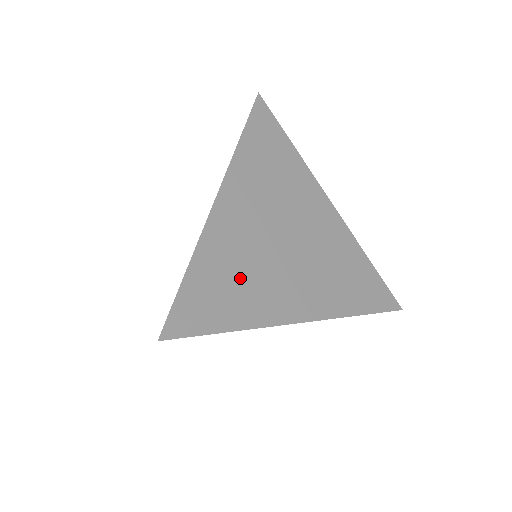
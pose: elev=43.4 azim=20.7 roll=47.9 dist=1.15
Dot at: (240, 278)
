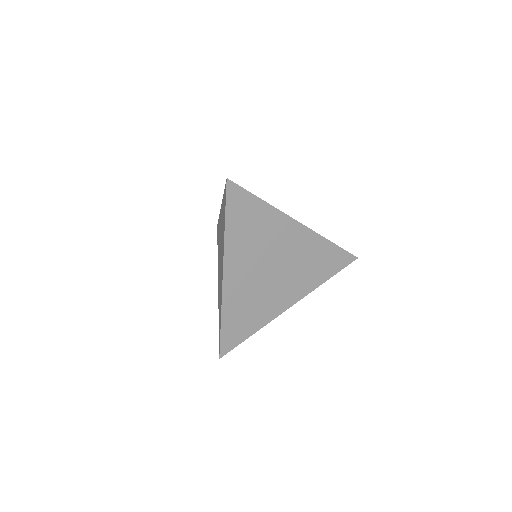
Dot at: occluded
